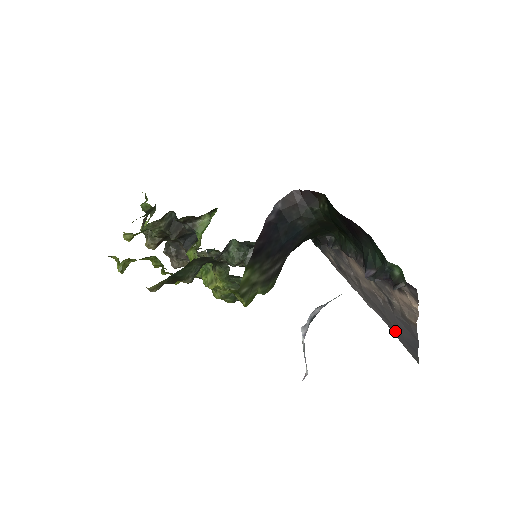
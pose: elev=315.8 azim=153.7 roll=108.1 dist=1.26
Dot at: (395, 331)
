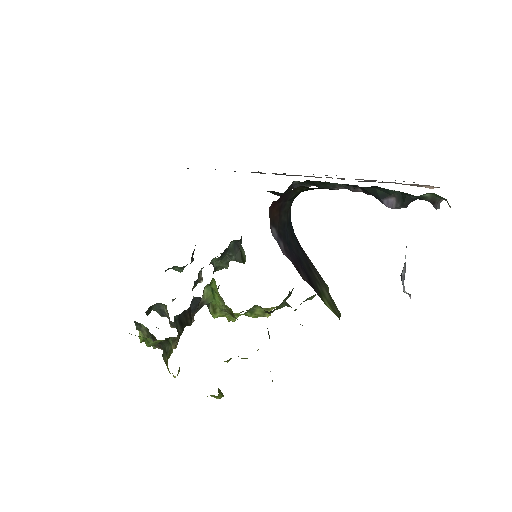
Dot at: occluded
